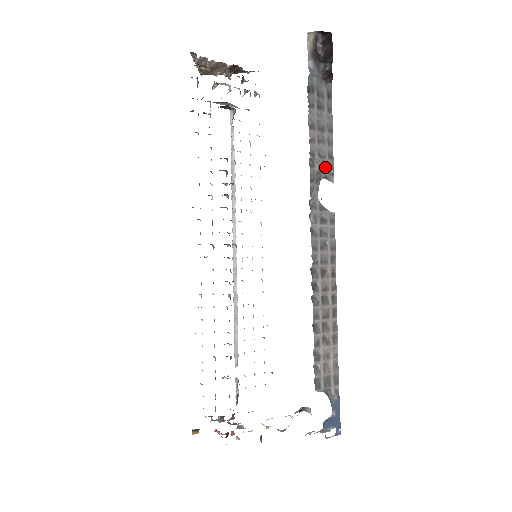
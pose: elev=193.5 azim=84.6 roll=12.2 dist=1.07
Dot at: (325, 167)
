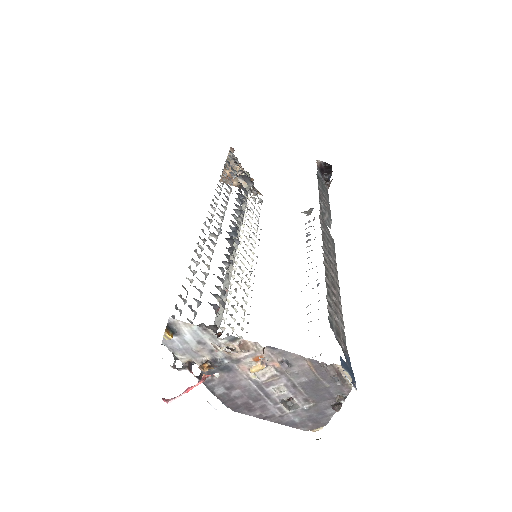
Dot at: (327, 214)
